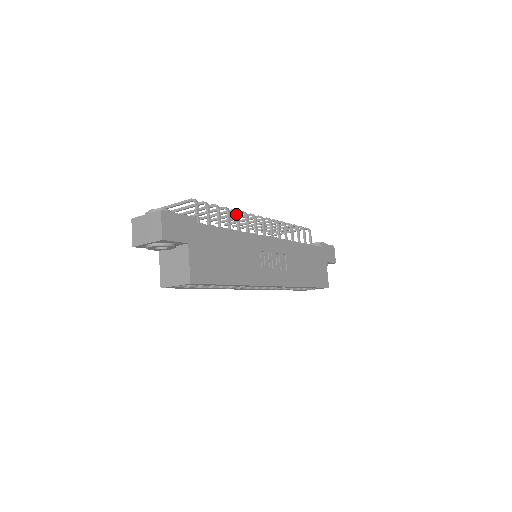
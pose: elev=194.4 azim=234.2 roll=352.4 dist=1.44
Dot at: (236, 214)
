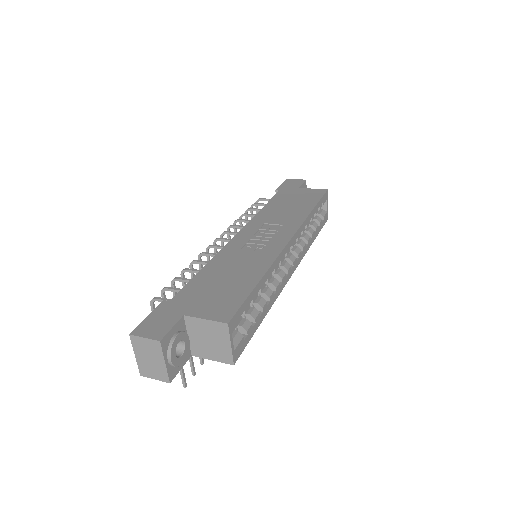
Dot at: occluded
